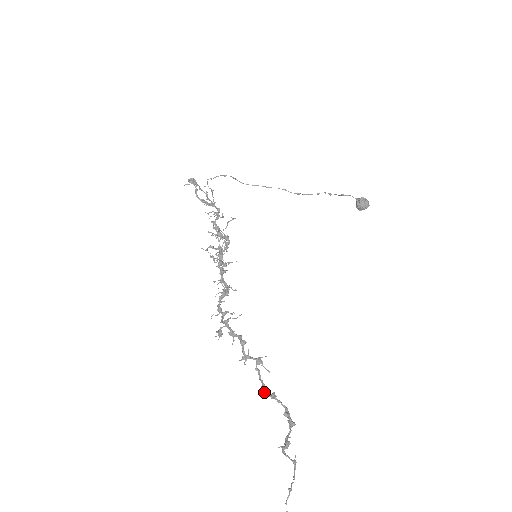
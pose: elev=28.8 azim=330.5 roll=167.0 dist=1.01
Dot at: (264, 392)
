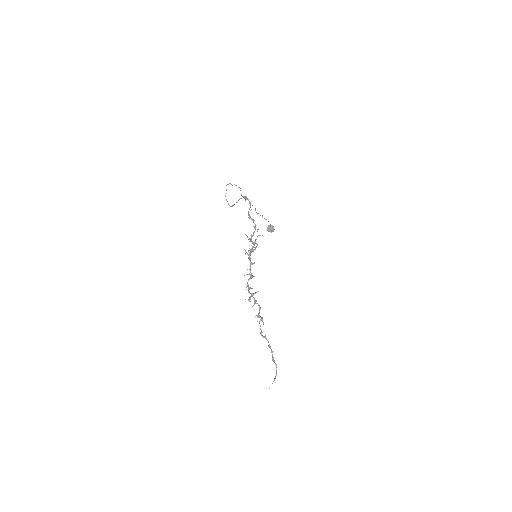
Dot at: occluded
